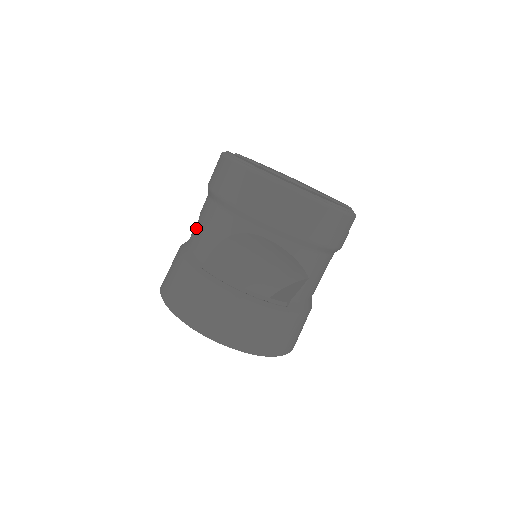
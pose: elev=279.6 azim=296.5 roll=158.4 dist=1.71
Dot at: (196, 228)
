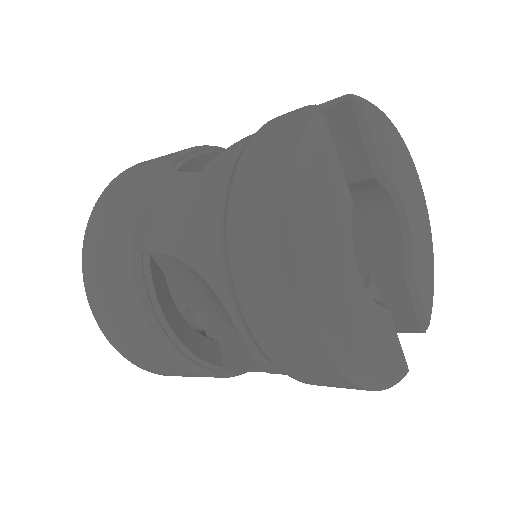
Dot at: (187, 181)
